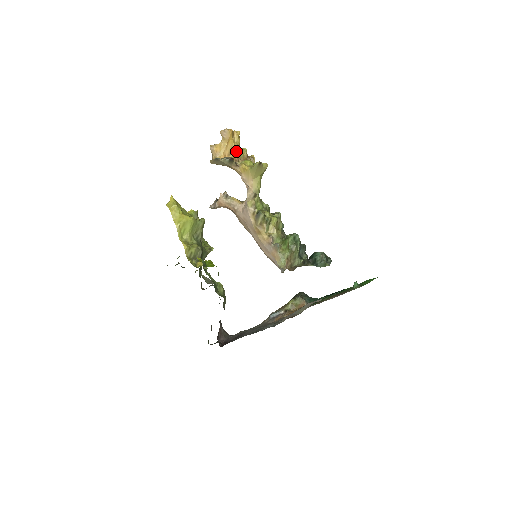
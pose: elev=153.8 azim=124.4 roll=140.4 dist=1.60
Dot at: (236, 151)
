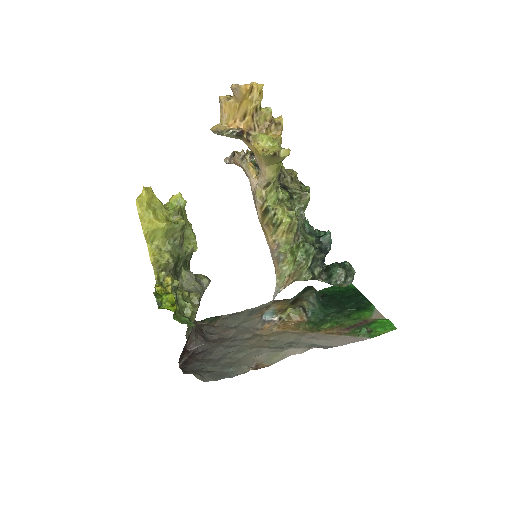
Dot at: (253, 115)
